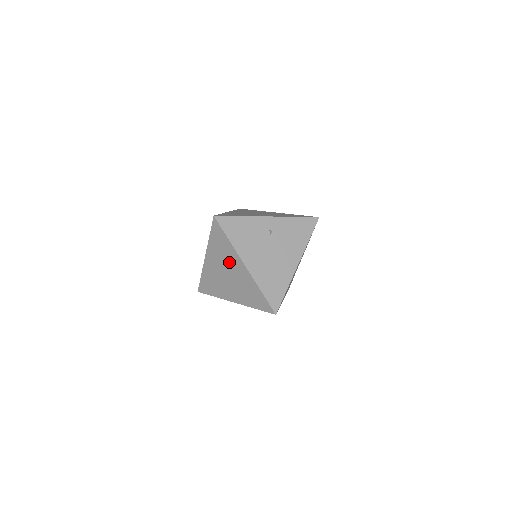
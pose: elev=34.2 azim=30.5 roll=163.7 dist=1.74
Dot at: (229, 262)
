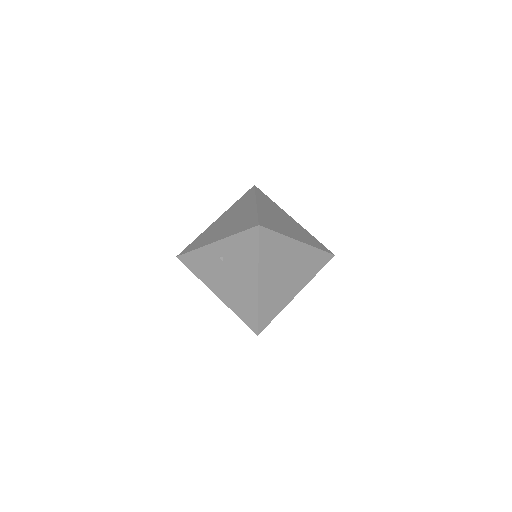
Dot at: occluded
